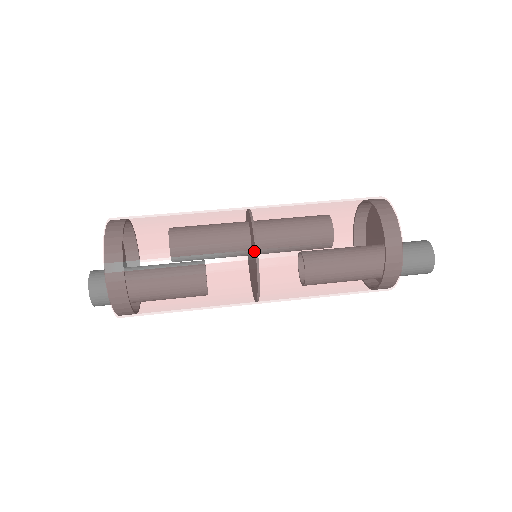
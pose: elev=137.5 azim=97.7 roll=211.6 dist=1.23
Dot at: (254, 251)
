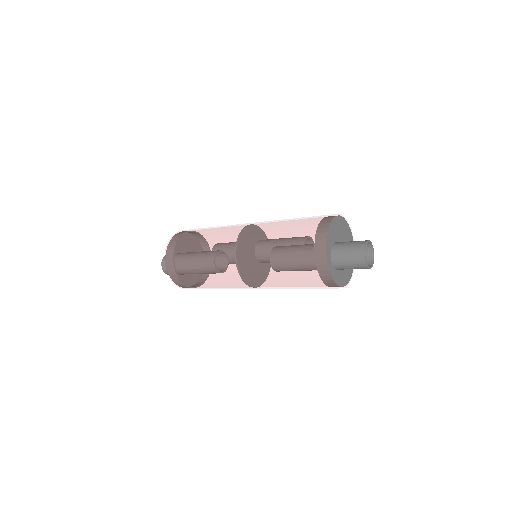
Dot at: (242, 227)
